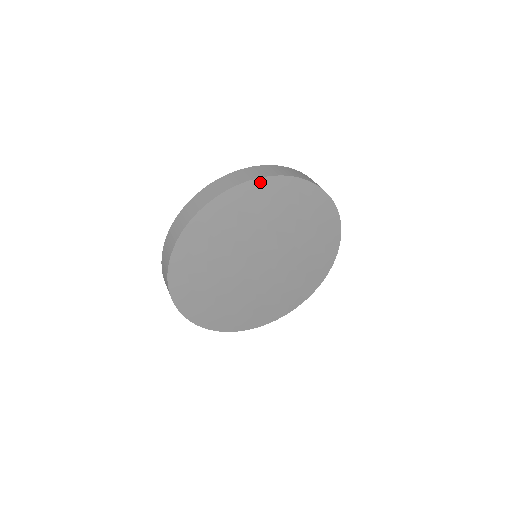
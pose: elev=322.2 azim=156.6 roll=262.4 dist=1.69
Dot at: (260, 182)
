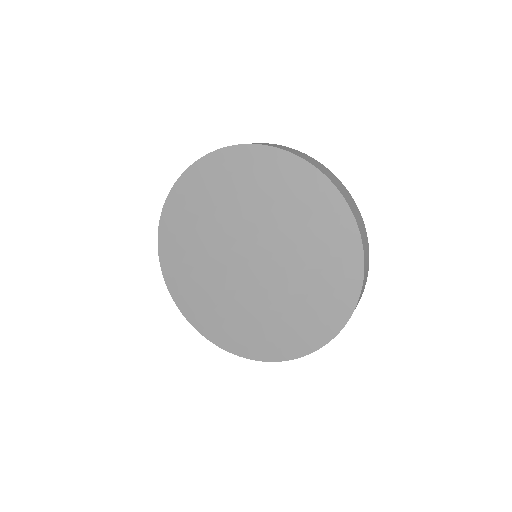
Dot at: (279, 154)
